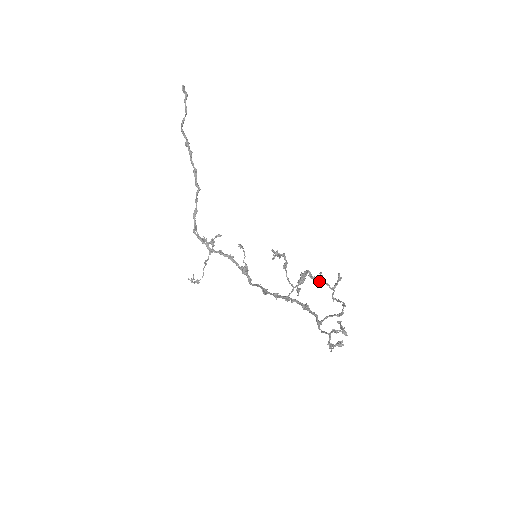
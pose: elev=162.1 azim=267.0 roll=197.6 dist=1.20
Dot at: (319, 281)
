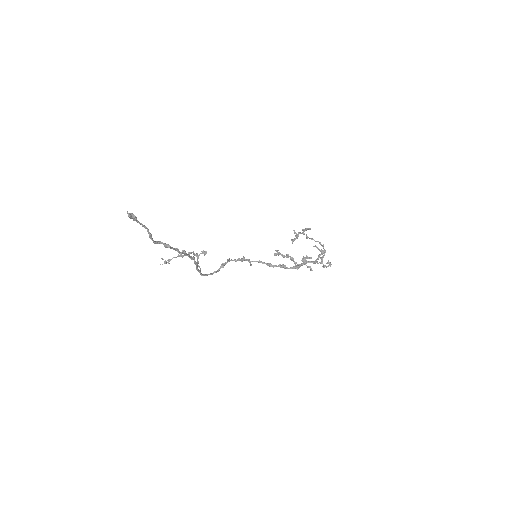
Dot at: (297, 237)
